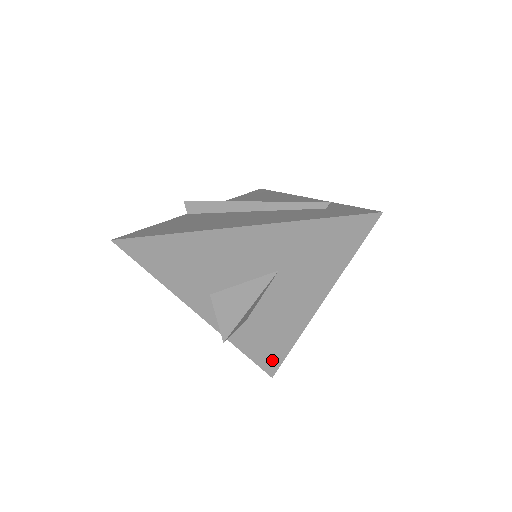
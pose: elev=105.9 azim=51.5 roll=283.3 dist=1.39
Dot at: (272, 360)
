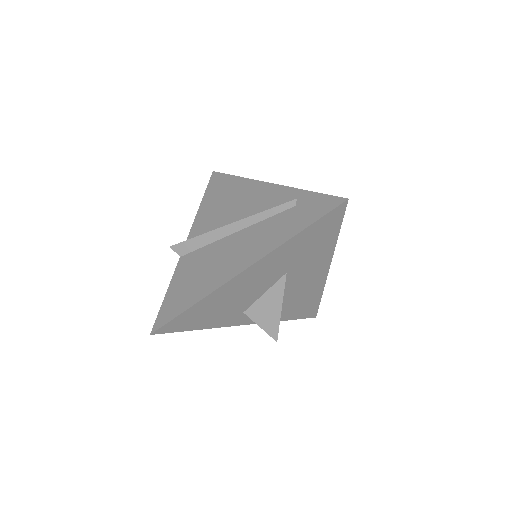
Dot at: (310, 311)
